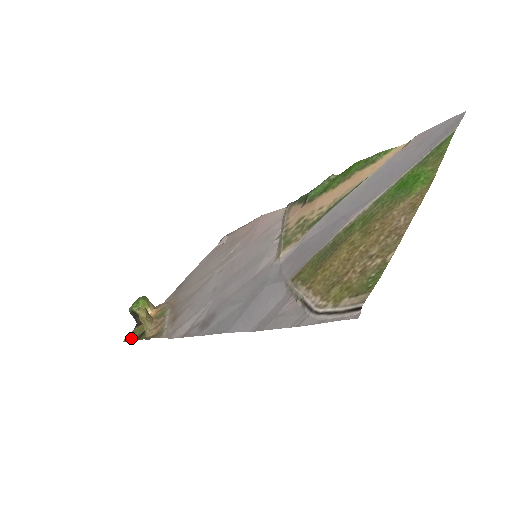
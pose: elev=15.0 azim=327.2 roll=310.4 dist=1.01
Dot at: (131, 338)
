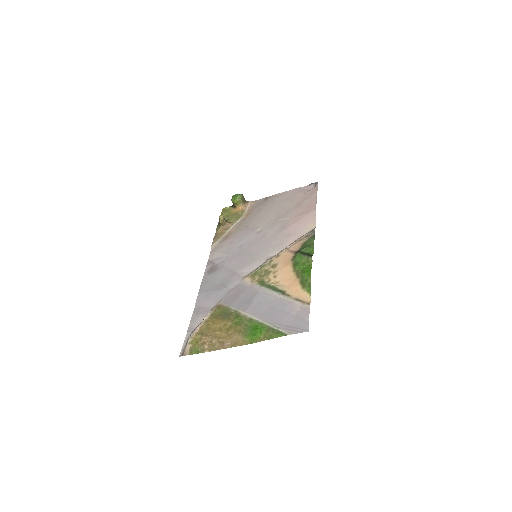
Dot at: (222, 214)
